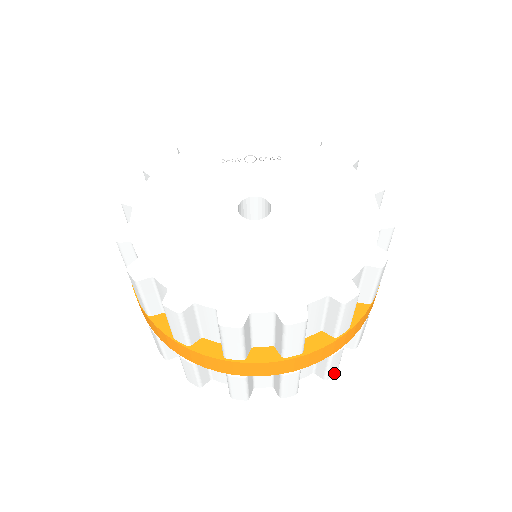
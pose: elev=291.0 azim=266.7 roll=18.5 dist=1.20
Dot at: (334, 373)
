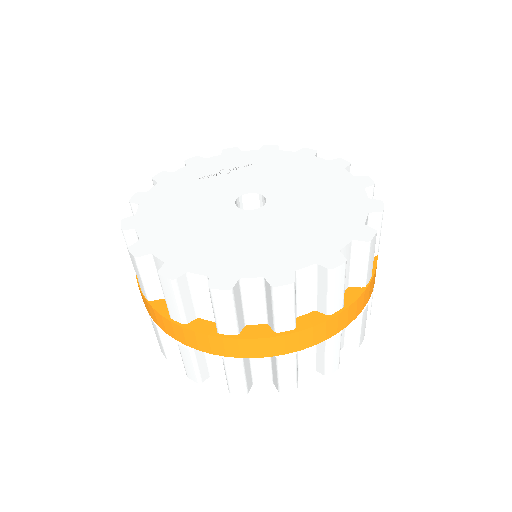
Dot at: (363, 339)
